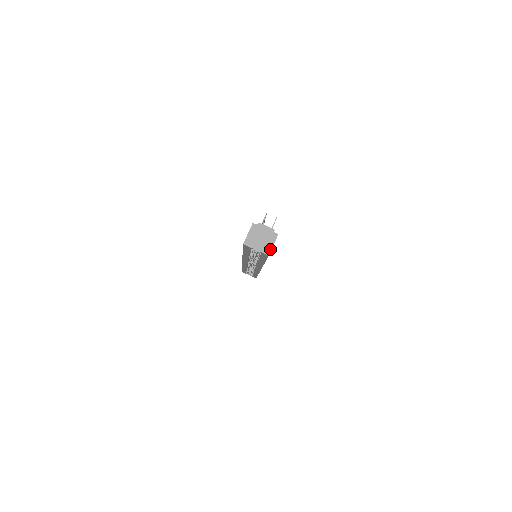
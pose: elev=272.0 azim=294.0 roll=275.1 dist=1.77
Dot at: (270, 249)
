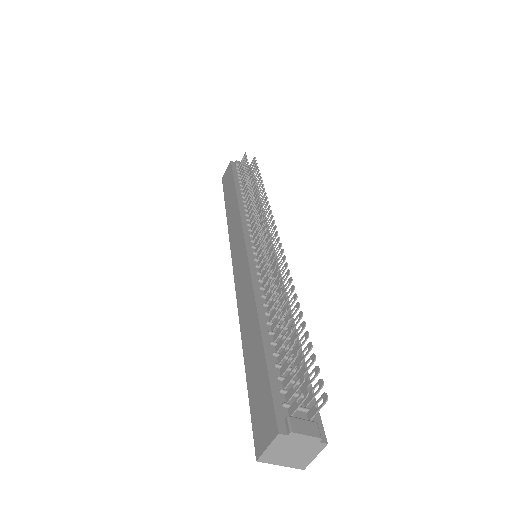
Dot at: (308, 463)
